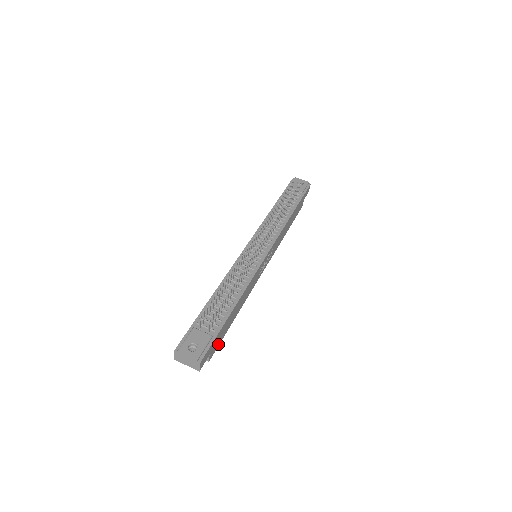
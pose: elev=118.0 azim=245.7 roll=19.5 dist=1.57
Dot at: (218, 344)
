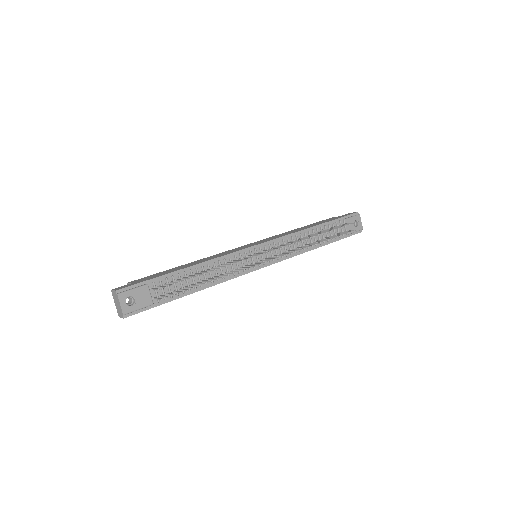
Dot at: occluded
